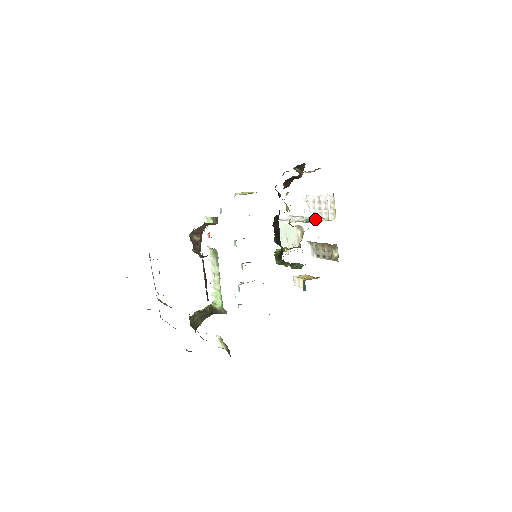
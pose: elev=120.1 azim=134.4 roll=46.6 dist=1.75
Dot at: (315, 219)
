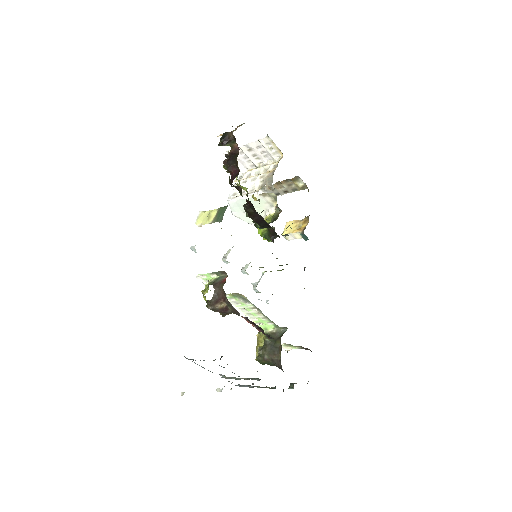
Dot at: (254, 167)
